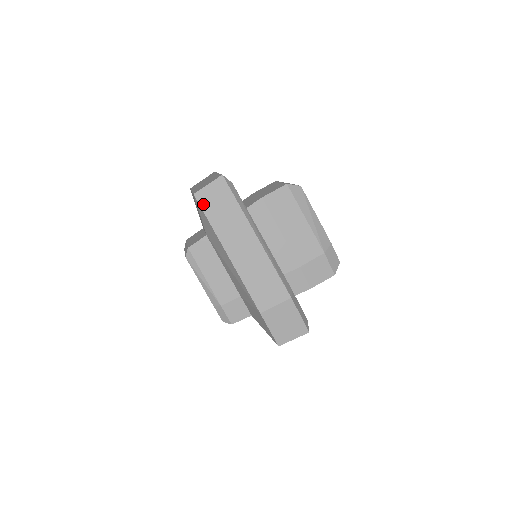
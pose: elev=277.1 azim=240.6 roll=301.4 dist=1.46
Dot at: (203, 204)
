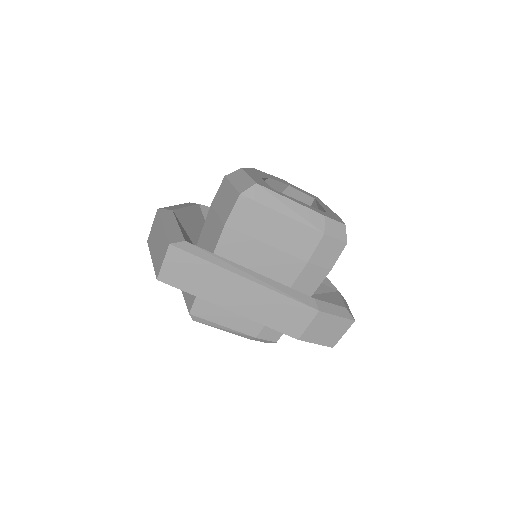
Dot at: (173, 283)
